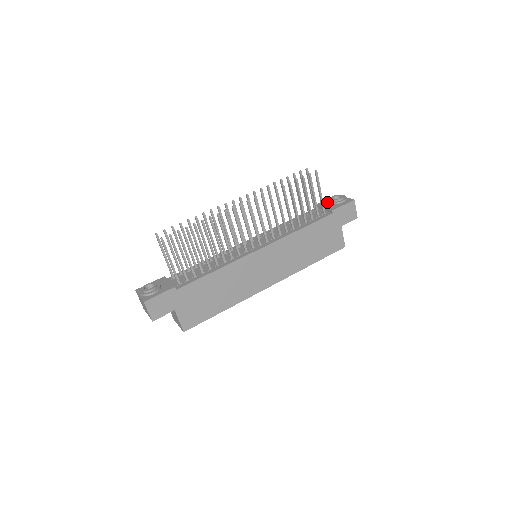
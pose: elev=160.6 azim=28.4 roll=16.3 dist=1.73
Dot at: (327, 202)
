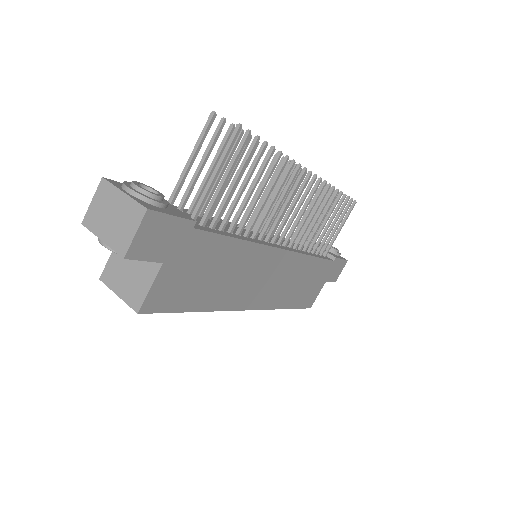
Dot at: occluded
